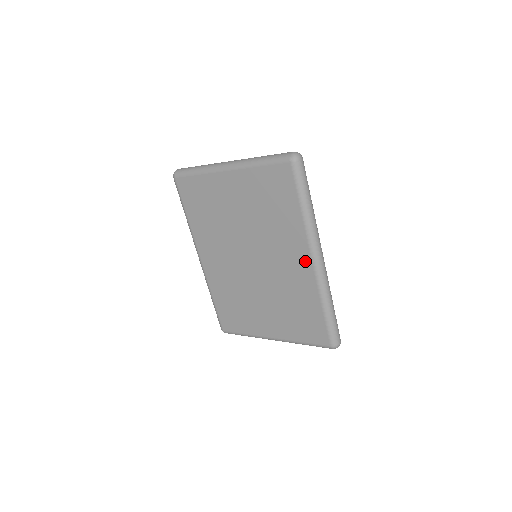
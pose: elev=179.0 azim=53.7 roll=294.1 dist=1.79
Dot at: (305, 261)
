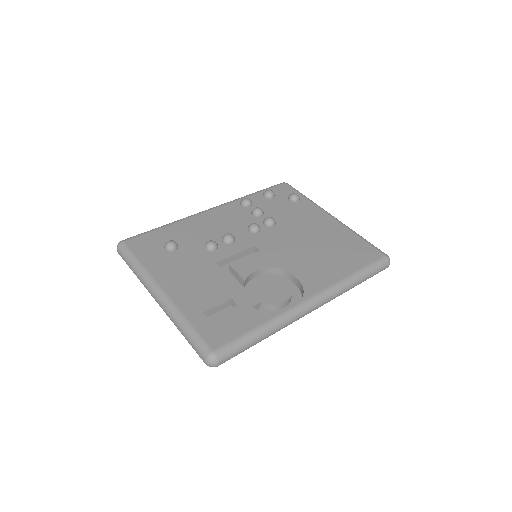
Dot at: occluded
